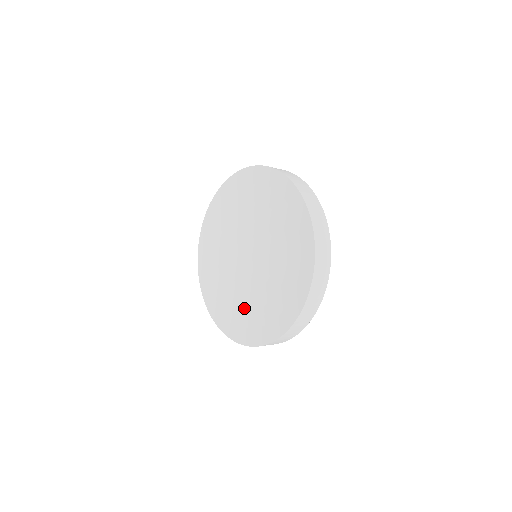
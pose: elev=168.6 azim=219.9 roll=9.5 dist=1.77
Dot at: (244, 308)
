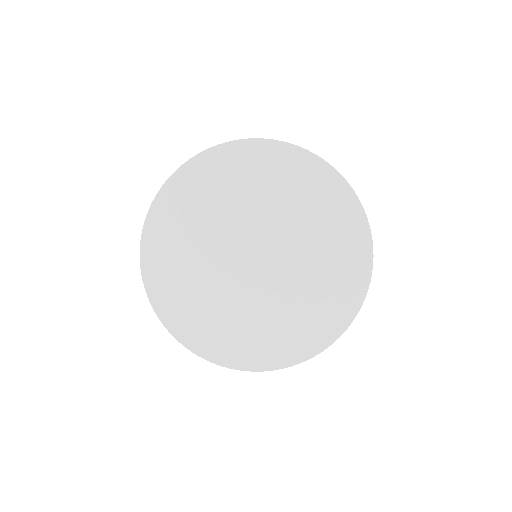
Dot at: (254, 325)
